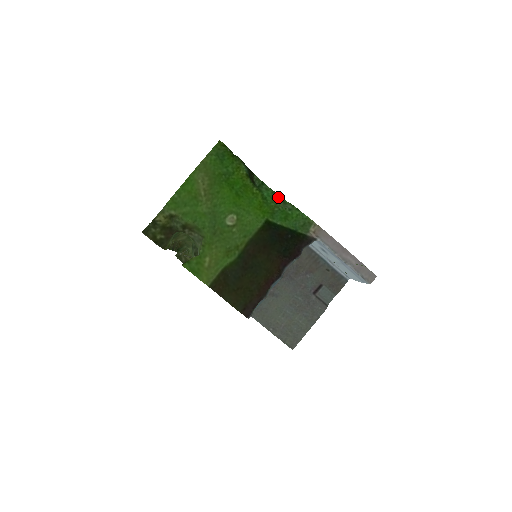
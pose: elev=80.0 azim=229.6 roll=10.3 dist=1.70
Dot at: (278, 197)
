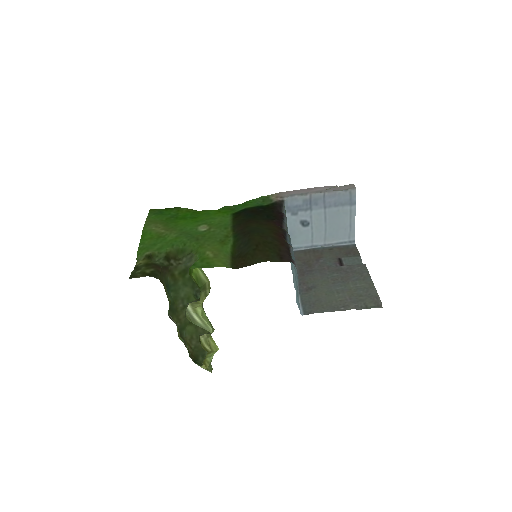
Dot at: occluded
